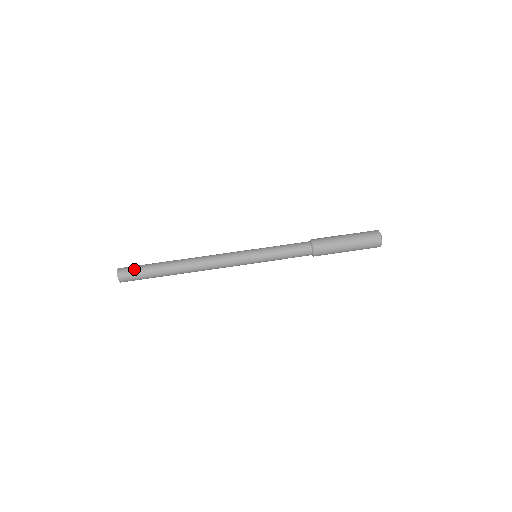
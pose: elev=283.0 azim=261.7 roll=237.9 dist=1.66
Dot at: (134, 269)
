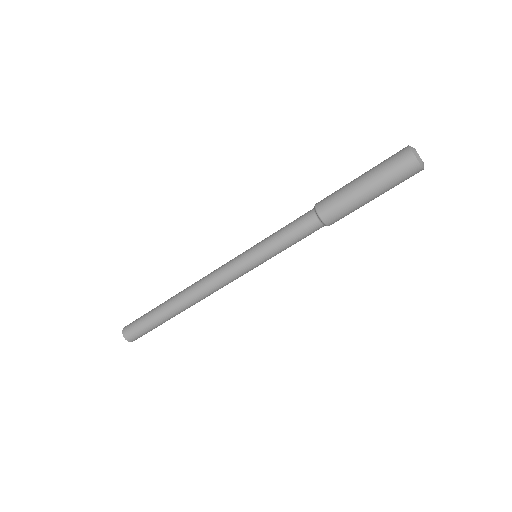
Dot at: (140, 333)
